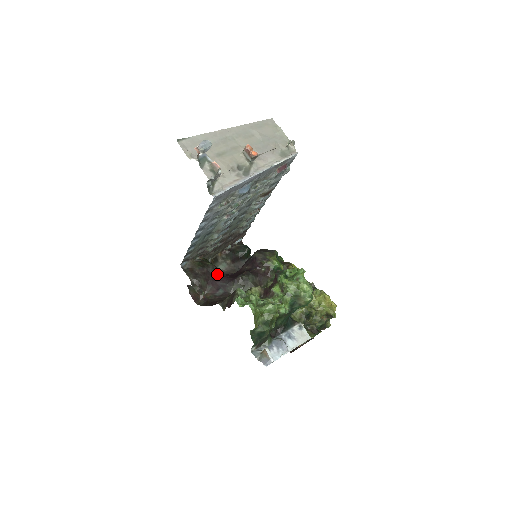
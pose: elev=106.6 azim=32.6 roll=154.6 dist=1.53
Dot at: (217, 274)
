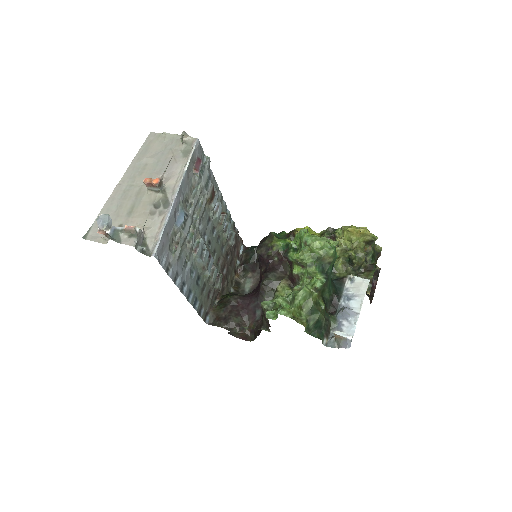
Dot at: (243, 300)
